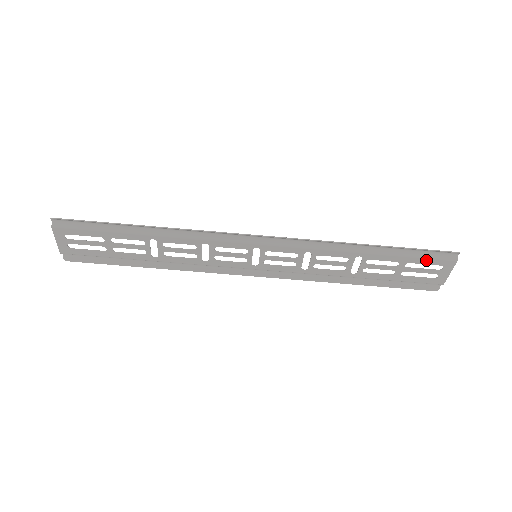
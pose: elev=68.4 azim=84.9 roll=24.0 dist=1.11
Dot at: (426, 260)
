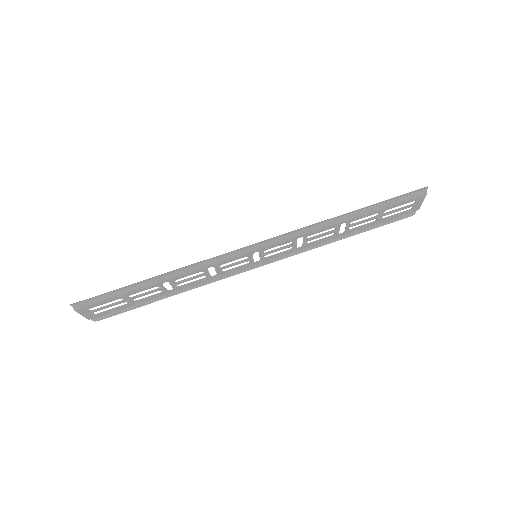
Dot at: (401, 203)
